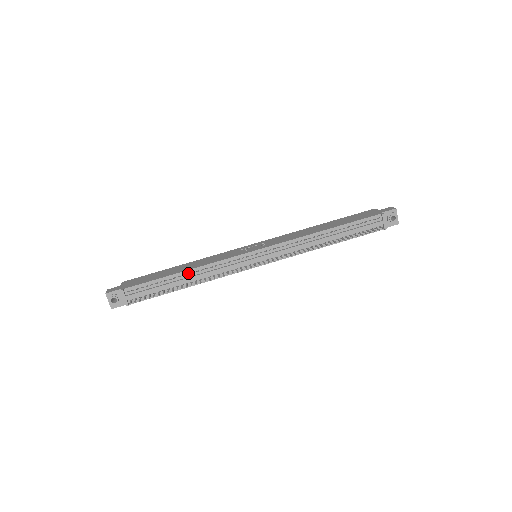
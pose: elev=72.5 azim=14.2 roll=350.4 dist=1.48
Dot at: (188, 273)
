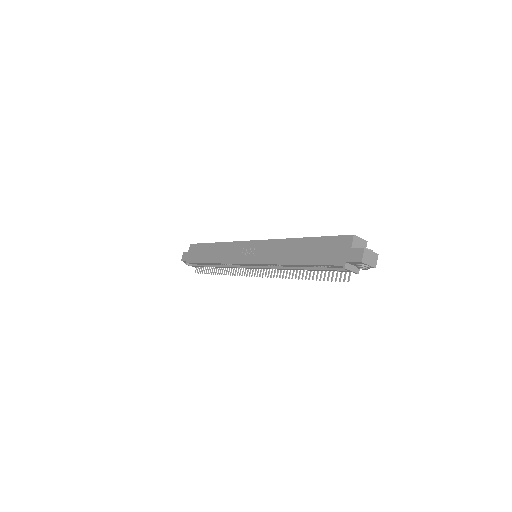
Dot at: occluded
